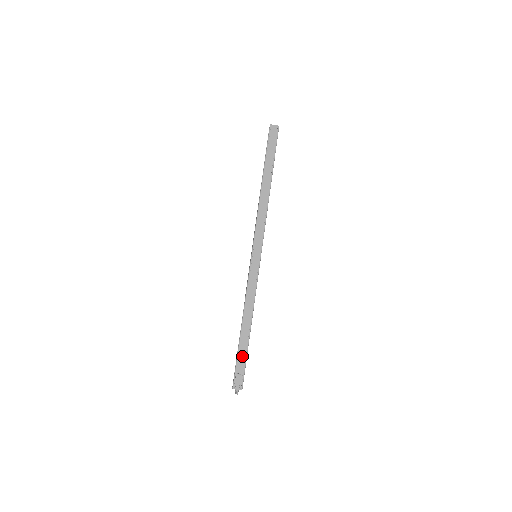
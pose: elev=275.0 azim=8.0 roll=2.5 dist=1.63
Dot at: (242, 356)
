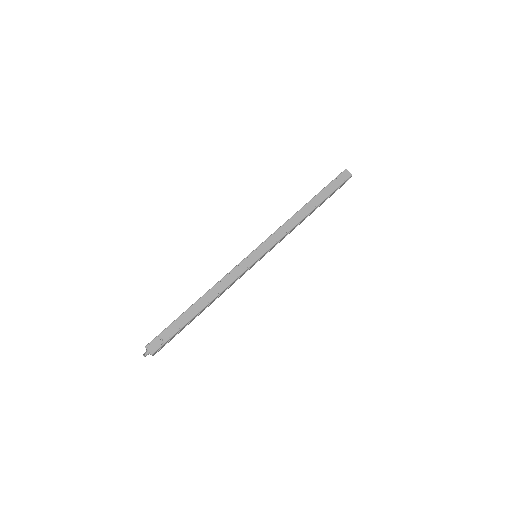
Dot at: (177, 326)
